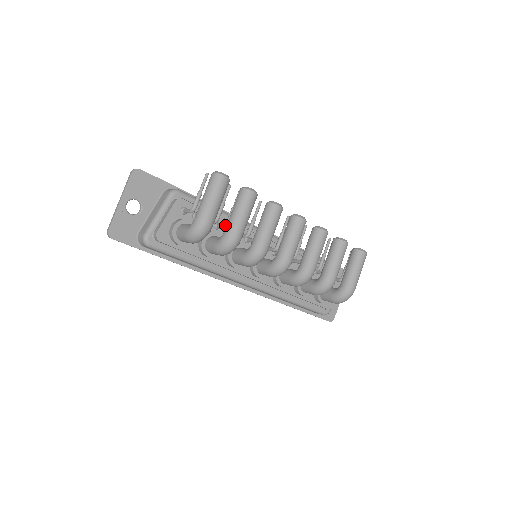
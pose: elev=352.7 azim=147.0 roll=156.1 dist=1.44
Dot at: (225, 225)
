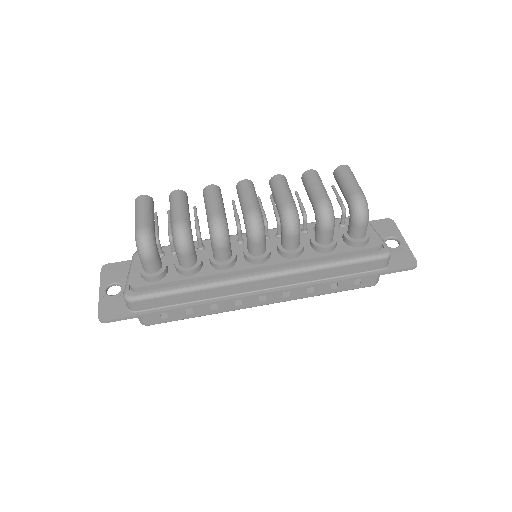
Dot at: occluded
